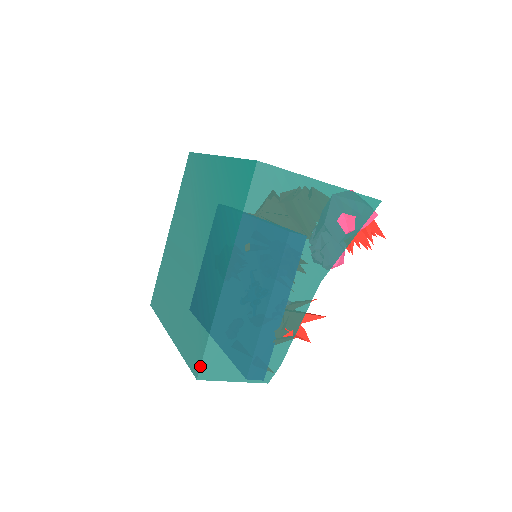
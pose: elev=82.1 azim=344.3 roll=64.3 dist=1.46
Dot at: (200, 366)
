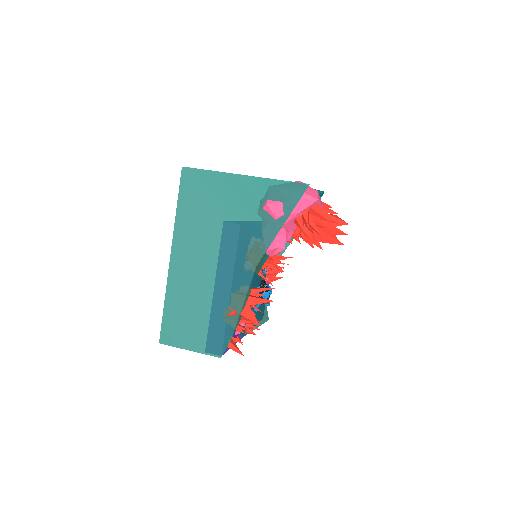
Dot at: (160, 332)
